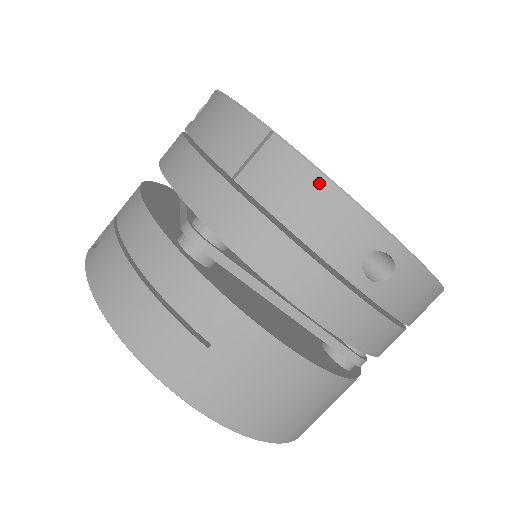
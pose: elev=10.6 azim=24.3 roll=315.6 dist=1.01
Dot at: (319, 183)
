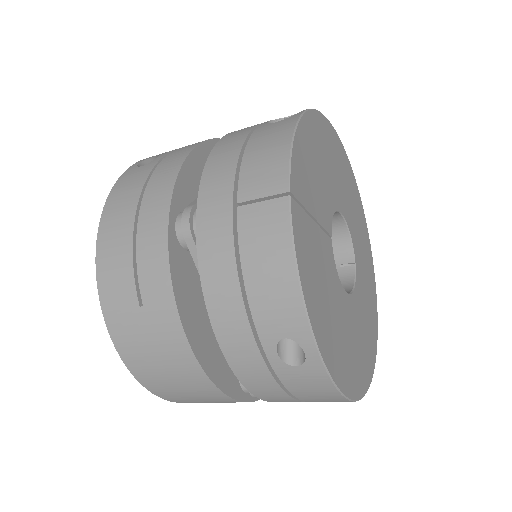
Dot at: (287, 262)
